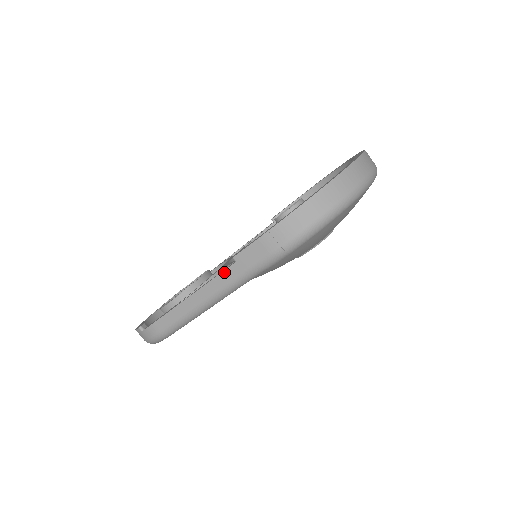
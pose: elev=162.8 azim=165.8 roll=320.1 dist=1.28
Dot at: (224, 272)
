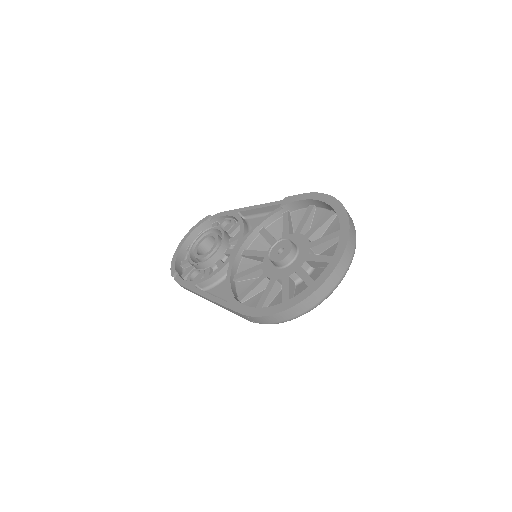
Dot at: (221, 305)
